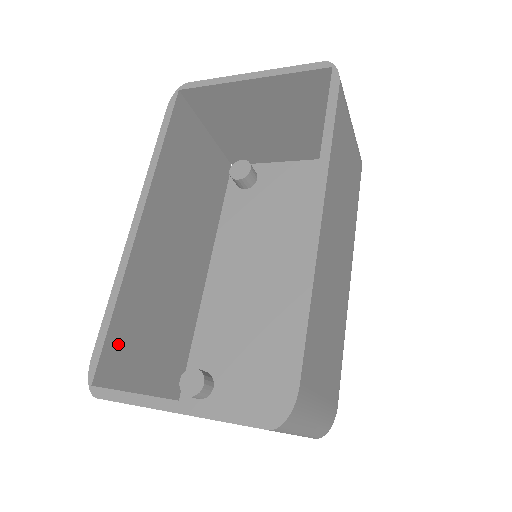
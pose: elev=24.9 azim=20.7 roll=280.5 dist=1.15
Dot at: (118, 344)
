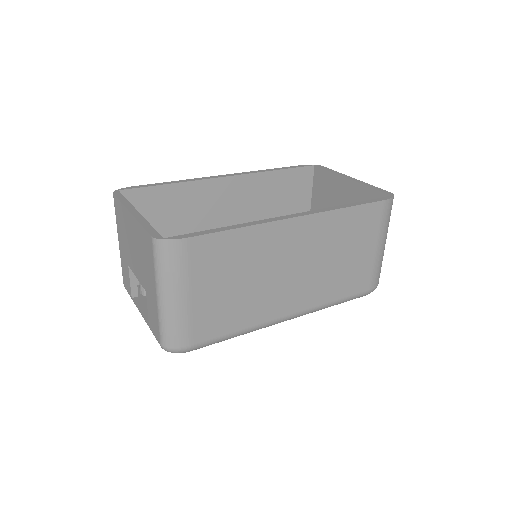
Dot at: (149, 200)
